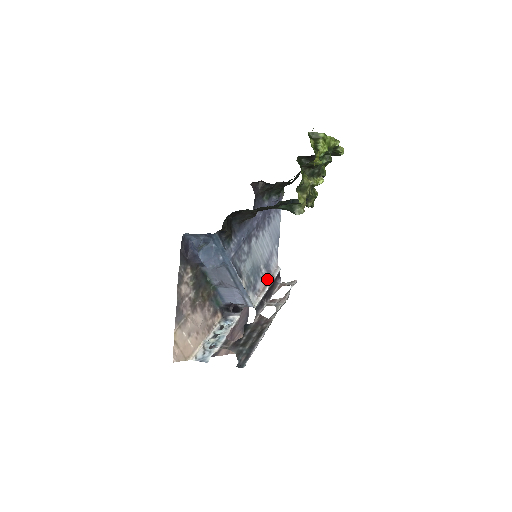
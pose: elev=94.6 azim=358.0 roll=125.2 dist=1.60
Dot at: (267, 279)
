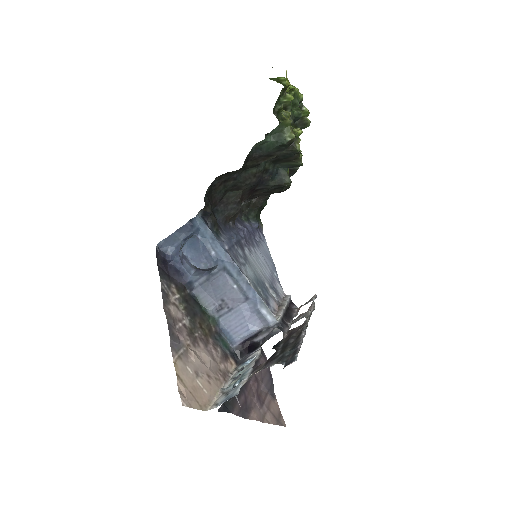
Dot at: (279, 303)
